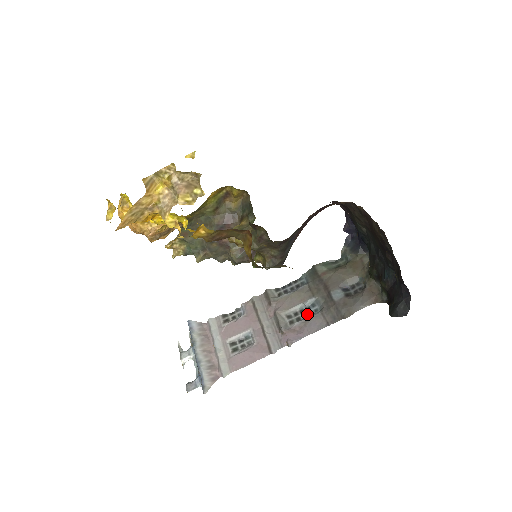
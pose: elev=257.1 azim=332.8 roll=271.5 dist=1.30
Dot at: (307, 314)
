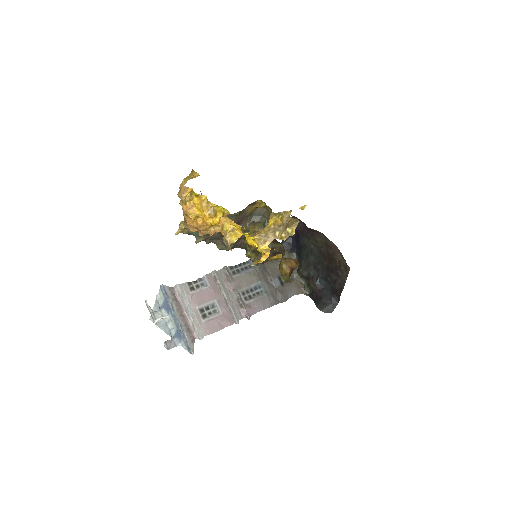
Dot at: (256, 294)
